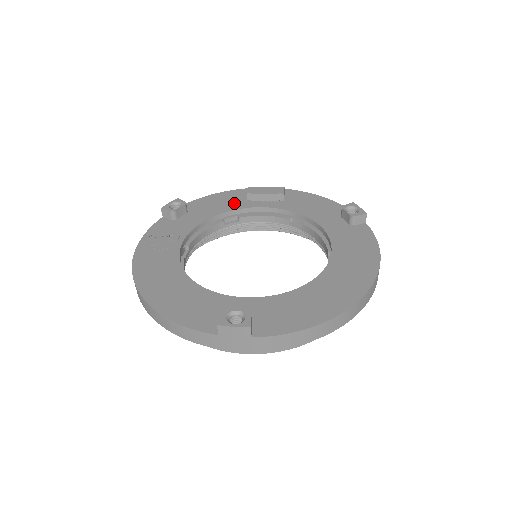
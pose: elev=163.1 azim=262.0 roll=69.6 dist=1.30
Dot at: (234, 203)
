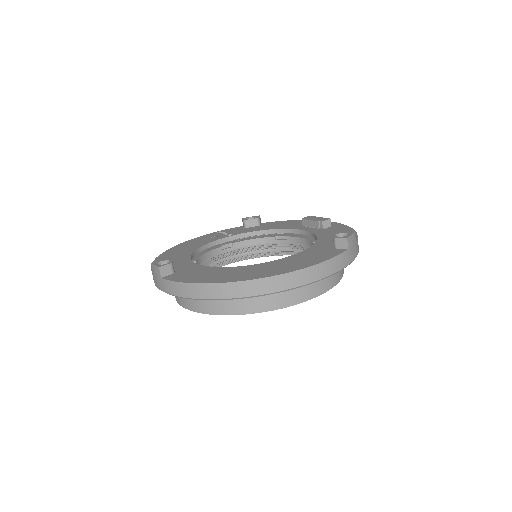
Dot at: (292, 226)
